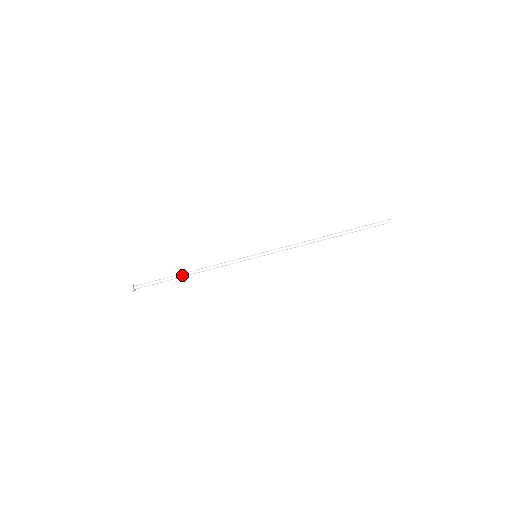
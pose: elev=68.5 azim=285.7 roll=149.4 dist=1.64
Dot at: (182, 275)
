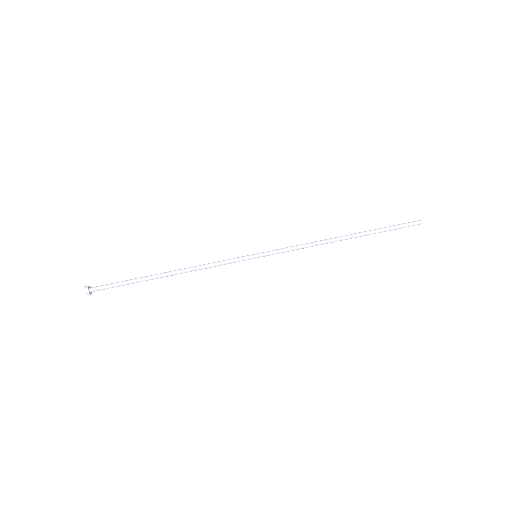
Dot at: (157, 274)
